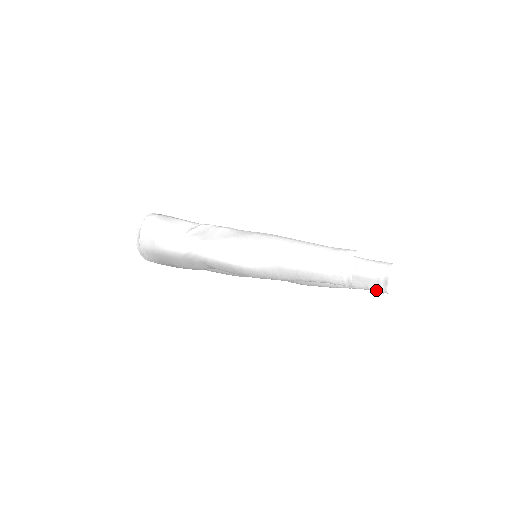
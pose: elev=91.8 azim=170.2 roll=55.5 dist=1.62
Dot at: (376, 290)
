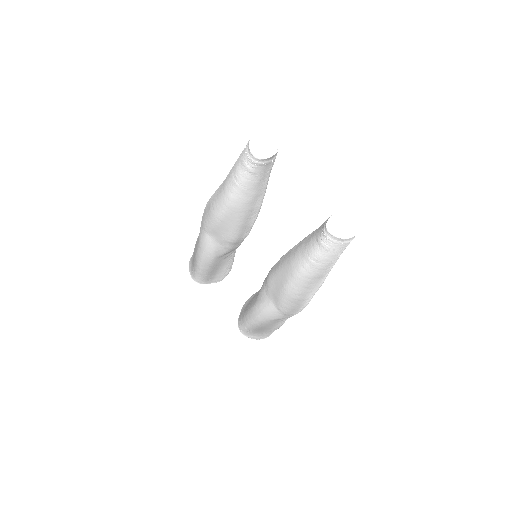
Dot at: (322, 237)
